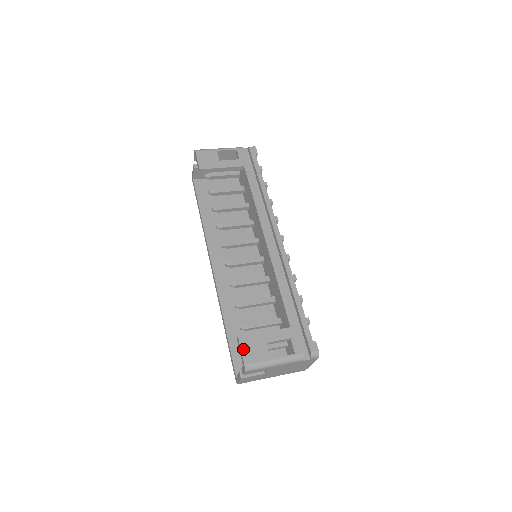
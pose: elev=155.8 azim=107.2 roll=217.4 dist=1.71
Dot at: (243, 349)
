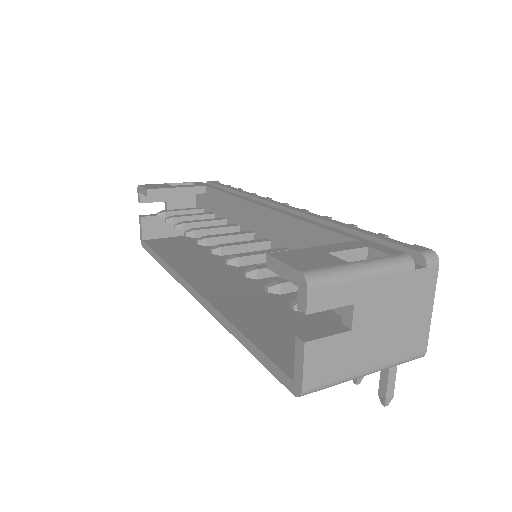
Dot at: (285, 260)
